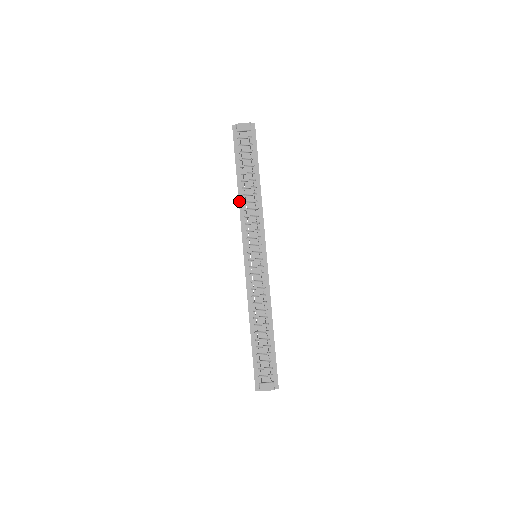
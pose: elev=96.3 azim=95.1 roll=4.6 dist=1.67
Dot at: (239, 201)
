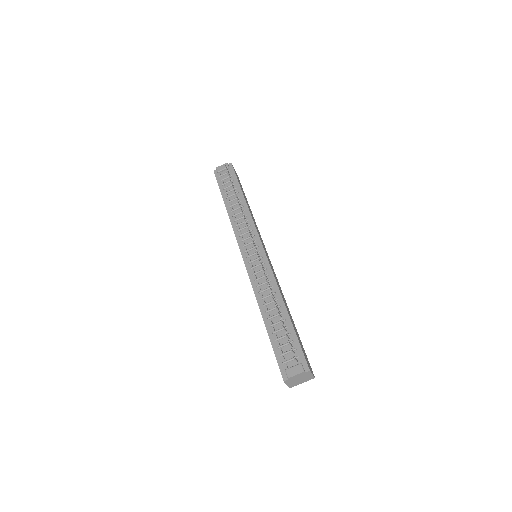
Dot at: (229, 217)
